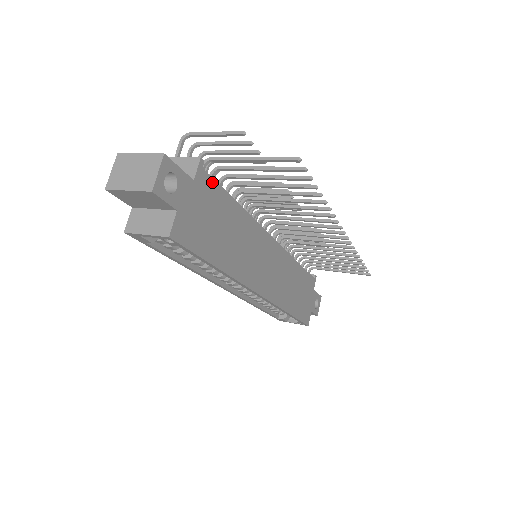
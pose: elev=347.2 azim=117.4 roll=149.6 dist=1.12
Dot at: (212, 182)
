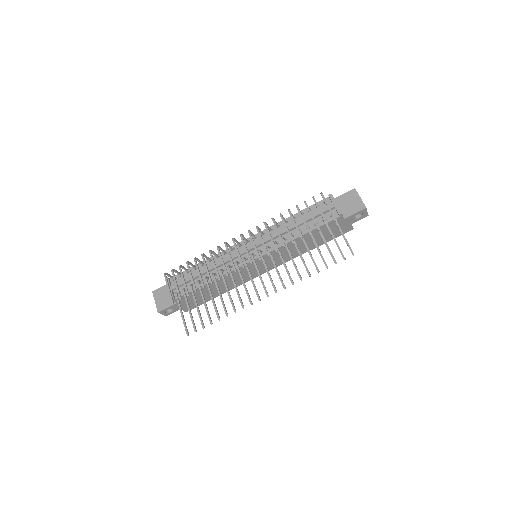
Dot at: occluded
